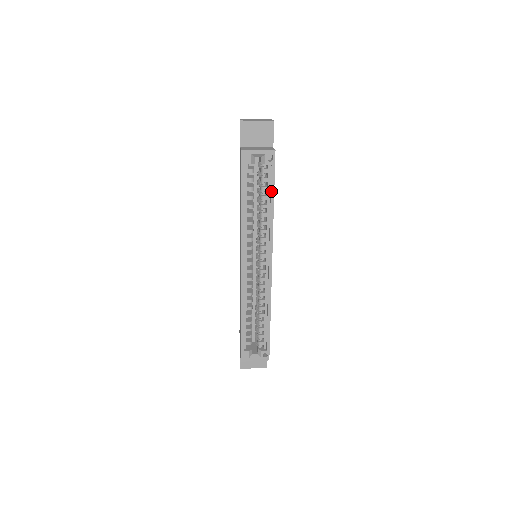
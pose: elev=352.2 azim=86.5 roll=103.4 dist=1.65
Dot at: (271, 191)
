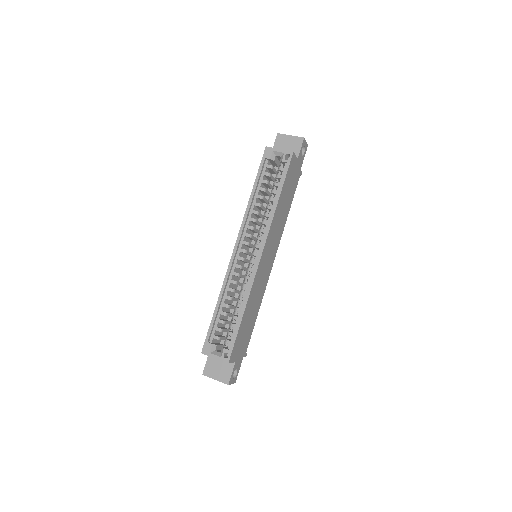
Dot at: (280, 185)
